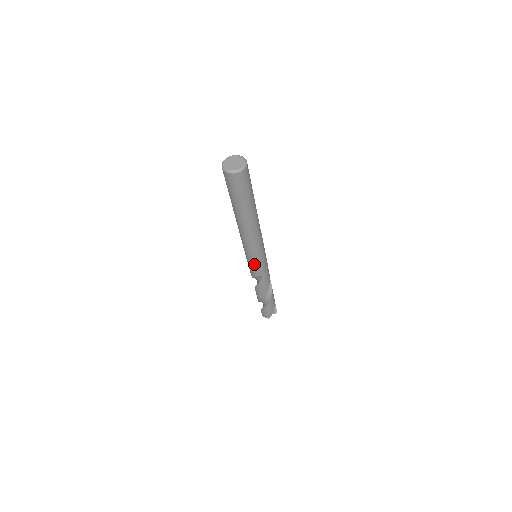
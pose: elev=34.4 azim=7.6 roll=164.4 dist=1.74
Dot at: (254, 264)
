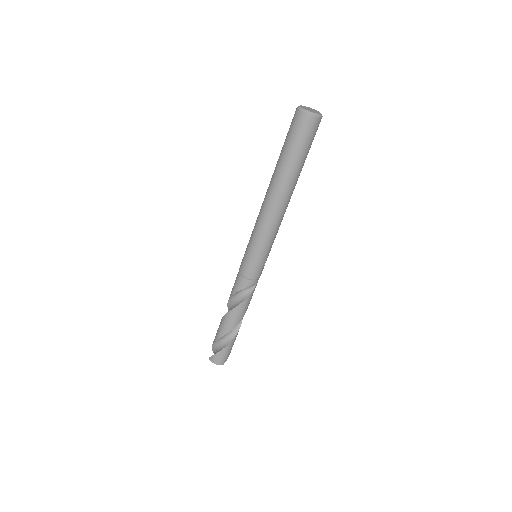
Dot at: (261, 262)
